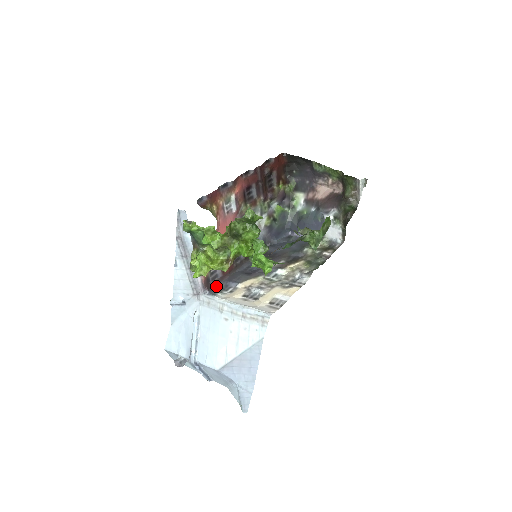
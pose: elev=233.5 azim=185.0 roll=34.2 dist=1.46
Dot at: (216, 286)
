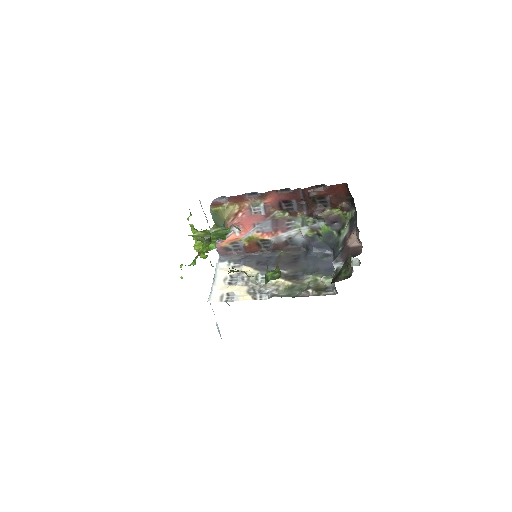
Dot at: (235, 256)
